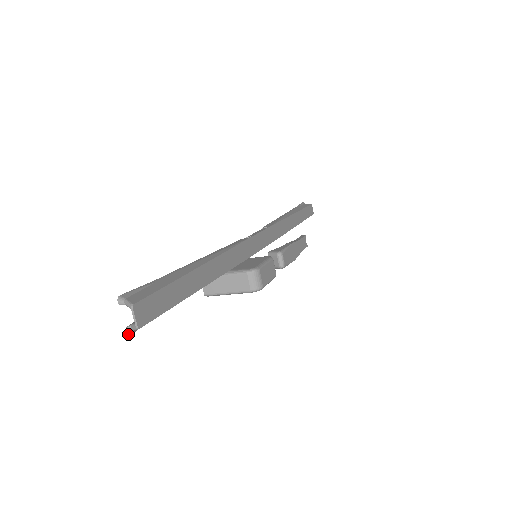
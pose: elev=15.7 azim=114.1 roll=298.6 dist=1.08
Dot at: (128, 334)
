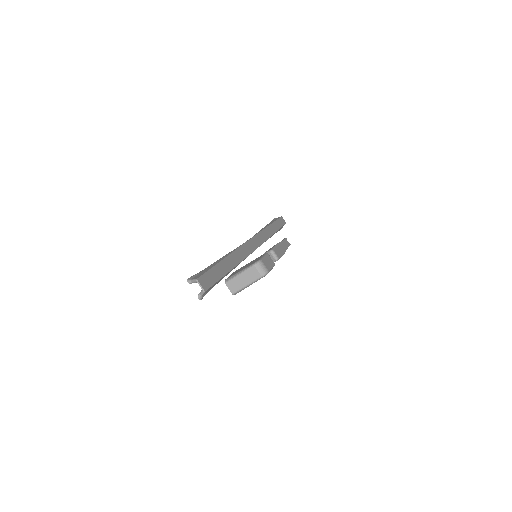
Dot at: (200, 299)
